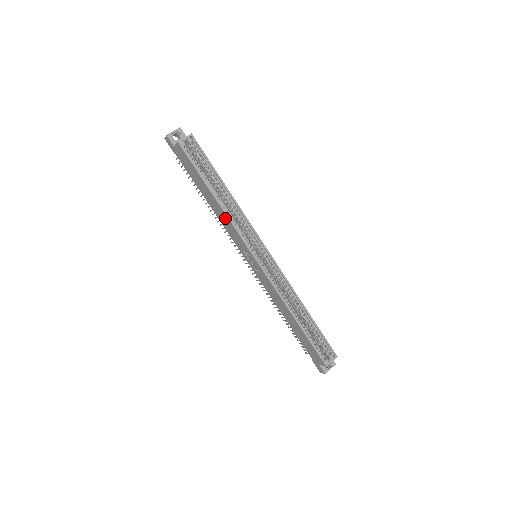
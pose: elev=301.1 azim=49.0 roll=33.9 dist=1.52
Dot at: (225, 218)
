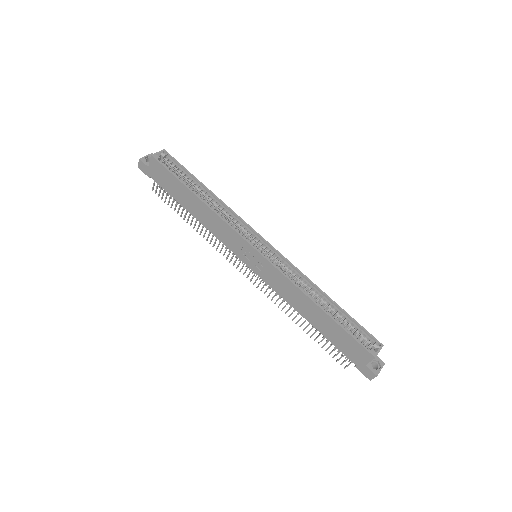
Dot at: (214, 218)
